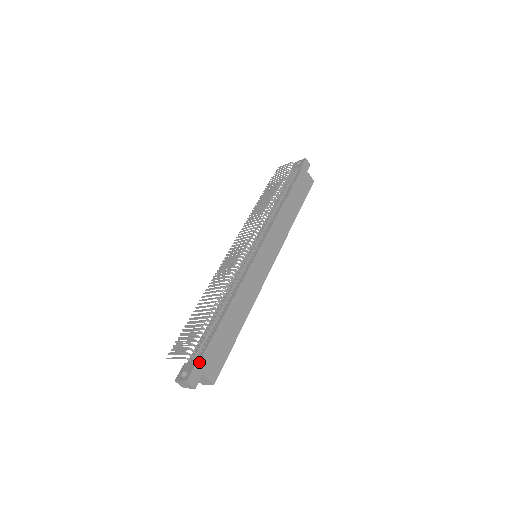
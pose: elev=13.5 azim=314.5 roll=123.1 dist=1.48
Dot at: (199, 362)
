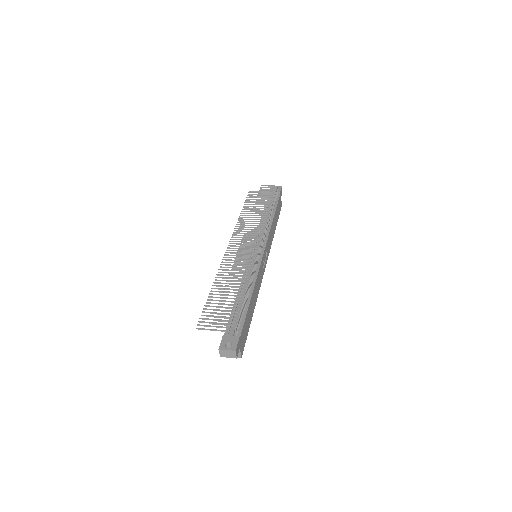
Dot at: (240, 336)
